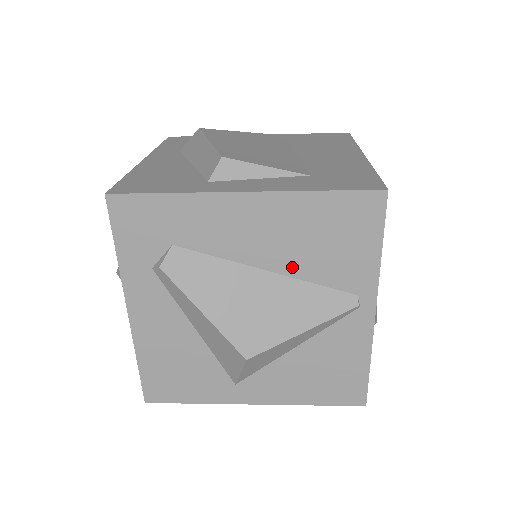
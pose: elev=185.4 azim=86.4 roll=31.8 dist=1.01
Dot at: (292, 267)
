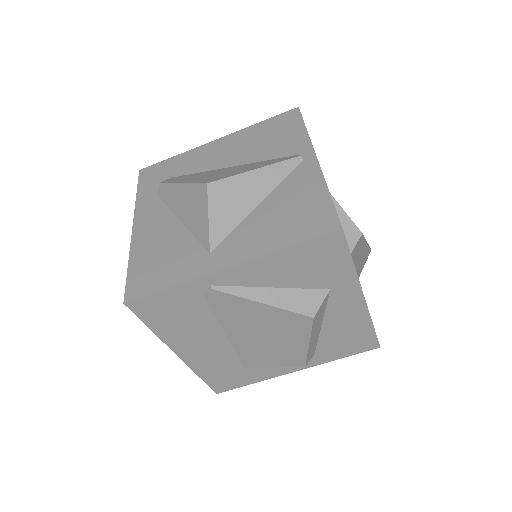
Dot at: (249, 159)
